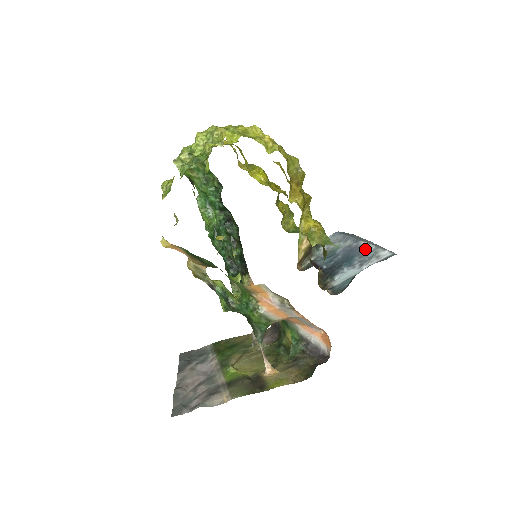
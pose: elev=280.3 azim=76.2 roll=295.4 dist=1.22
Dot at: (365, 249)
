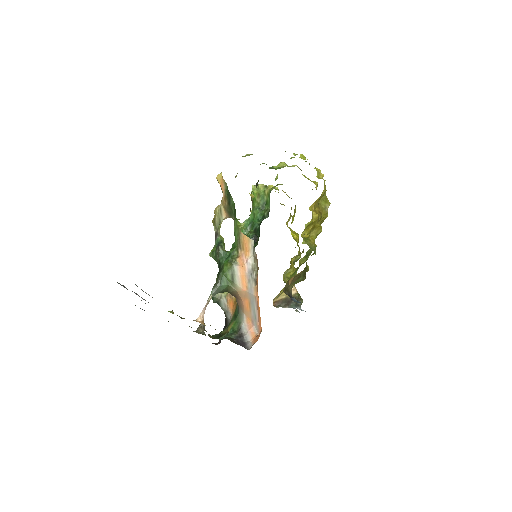
Dot at: occluded
